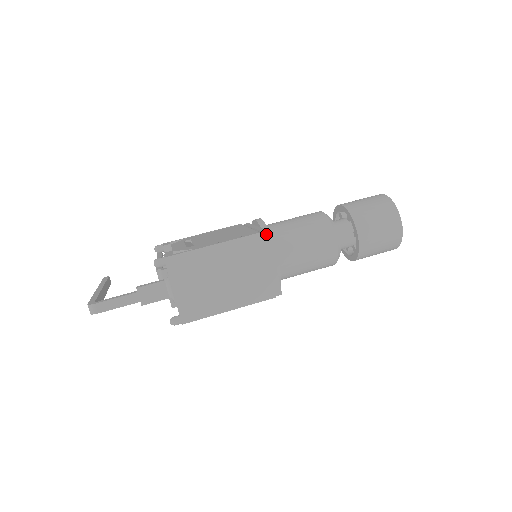
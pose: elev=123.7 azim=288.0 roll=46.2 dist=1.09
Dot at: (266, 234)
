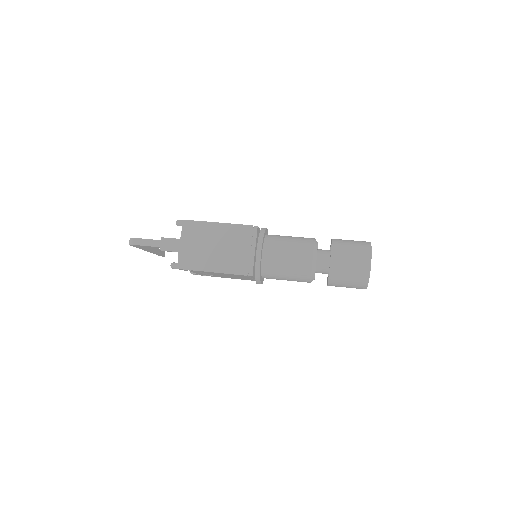
Dot at: (256, 228)
